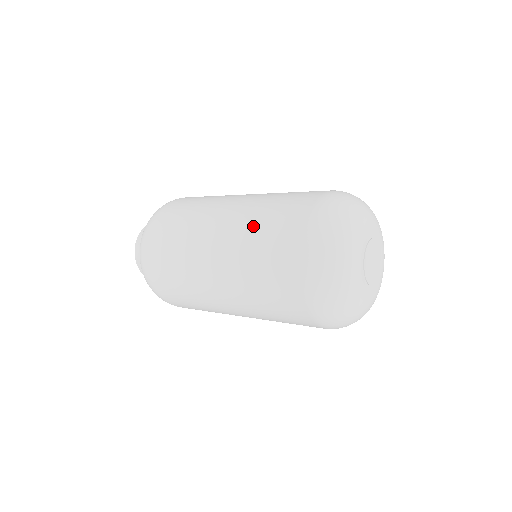
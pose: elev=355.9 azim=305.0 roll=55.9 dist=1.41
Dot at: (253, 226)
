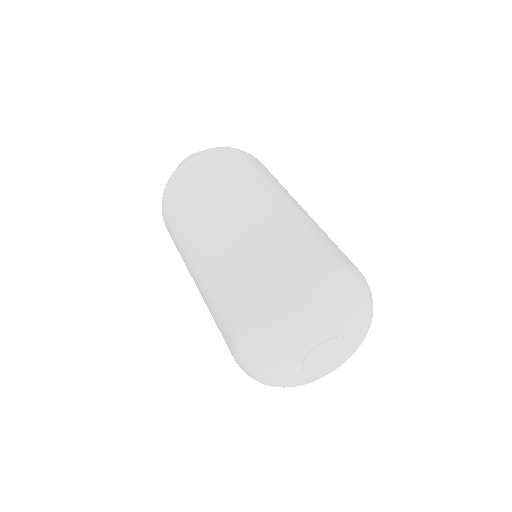
Dot at: (207, 300)
